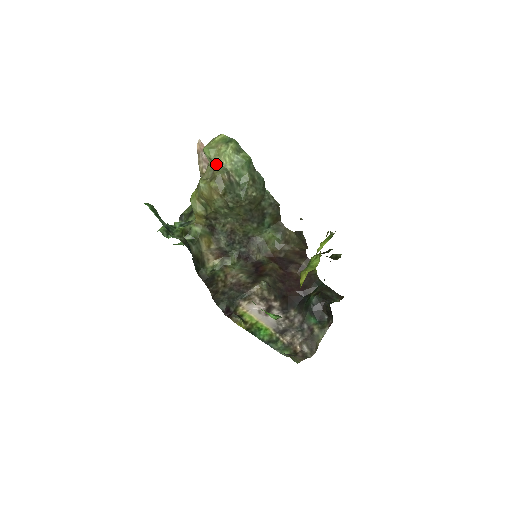
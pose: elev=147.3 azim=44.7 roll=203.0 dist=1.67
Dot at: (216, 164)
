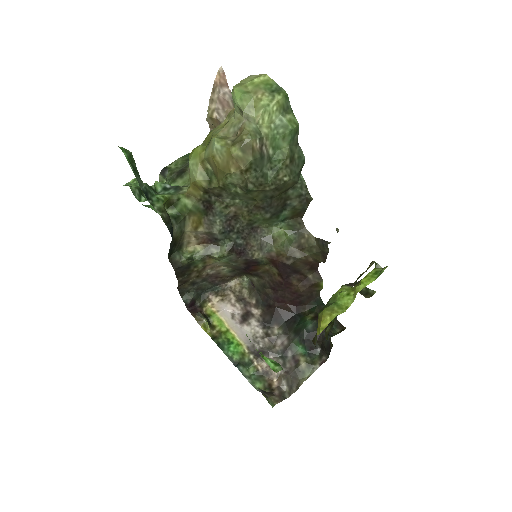
Dot at: (248, 121)
